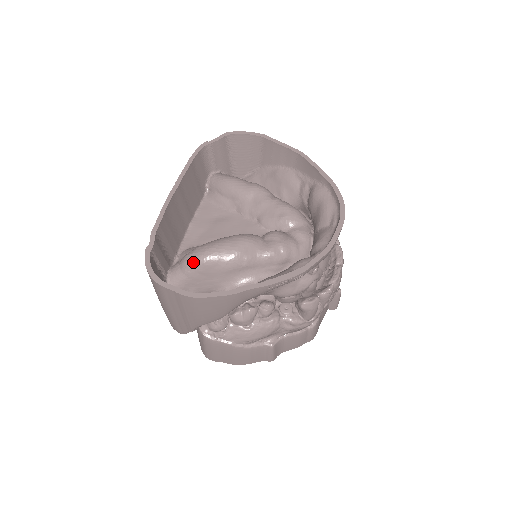
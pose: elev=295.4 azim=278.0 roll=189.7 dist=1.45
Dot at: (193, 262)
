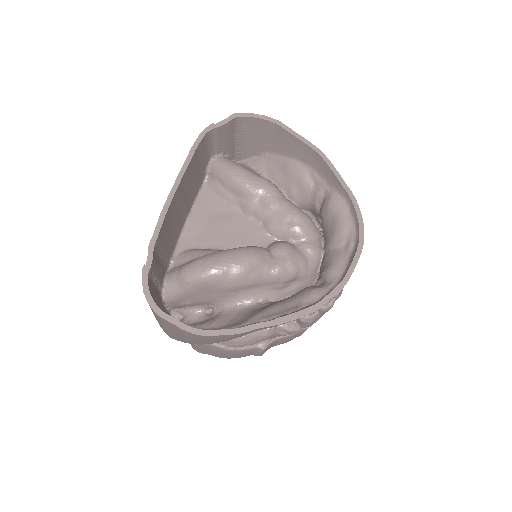
Dot at: (193, 278)
